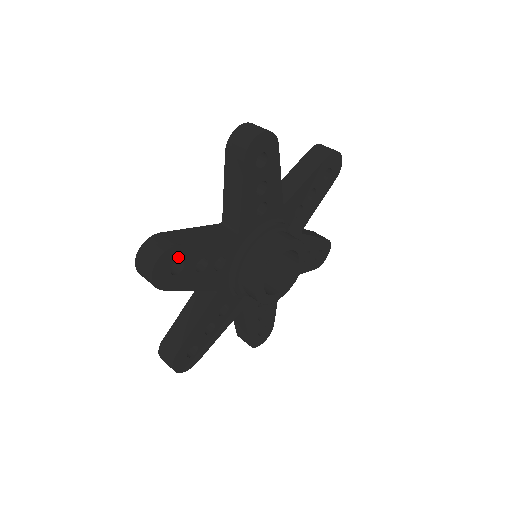
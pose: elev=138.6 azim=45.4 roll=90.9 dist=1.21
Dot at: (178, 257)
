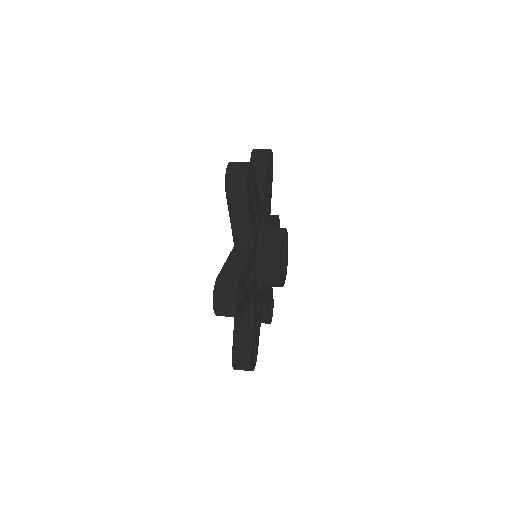
Dot at: (240, 287)
